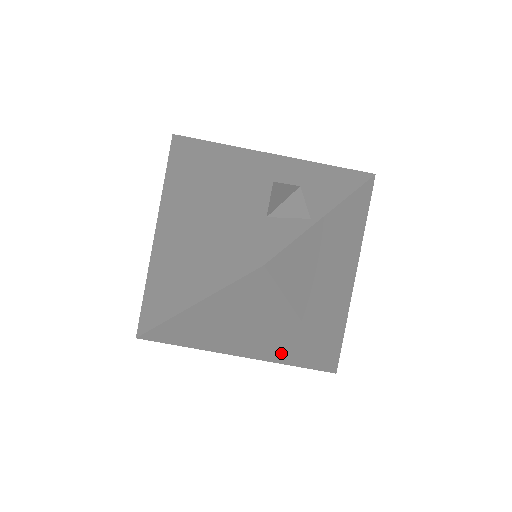
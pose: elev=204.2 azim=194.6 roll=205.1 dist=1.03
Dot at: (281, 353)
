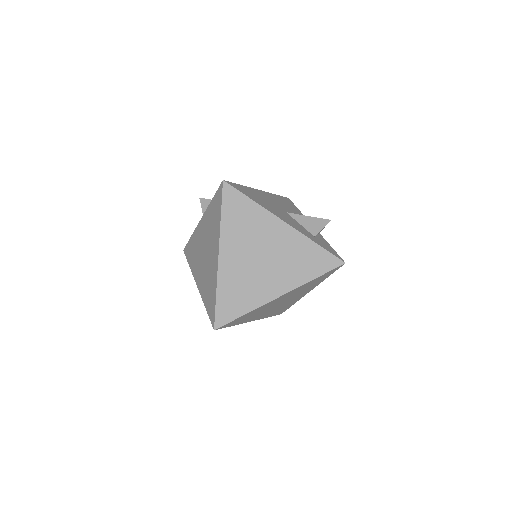
Dot at: (277, 310)
